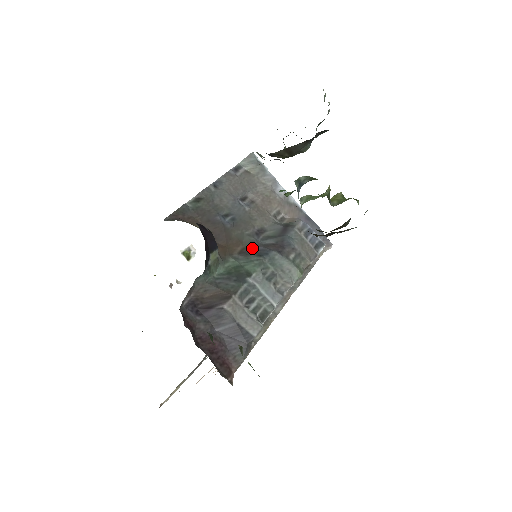
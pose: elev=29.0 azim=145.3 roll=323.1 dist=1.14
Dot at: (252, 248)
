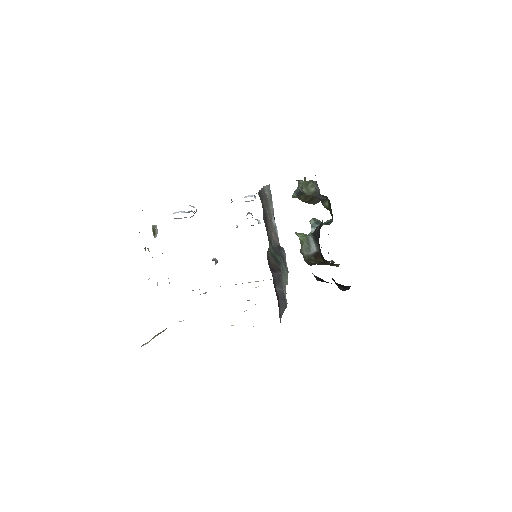
Dot at: (273, 247)
